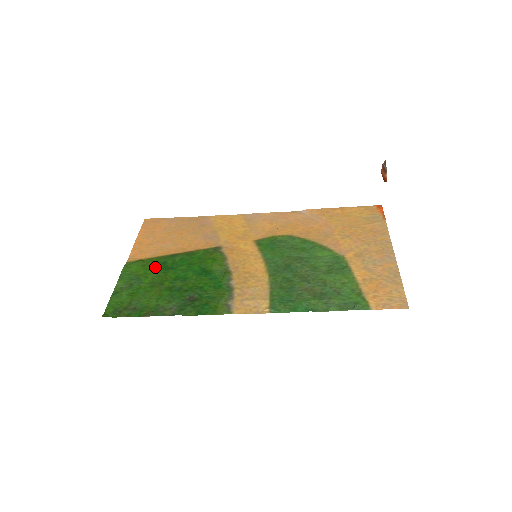
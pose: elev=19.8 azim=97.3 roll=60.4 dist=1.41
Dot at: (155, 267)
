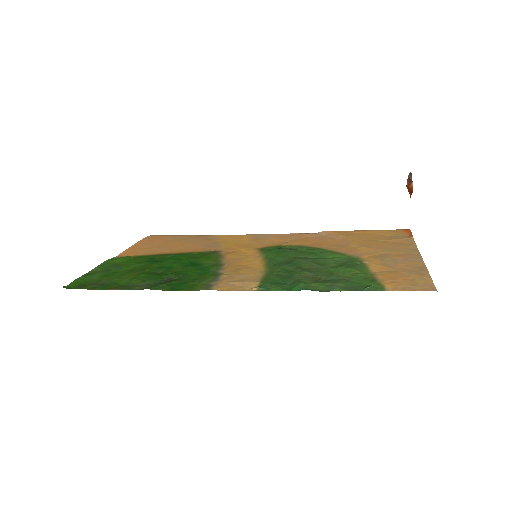
Dot at: (141, 260)
